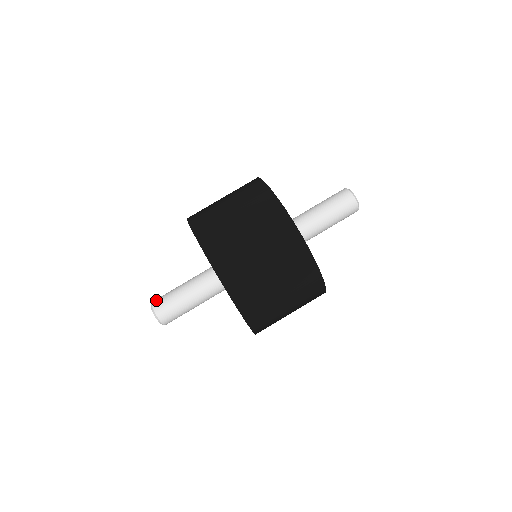
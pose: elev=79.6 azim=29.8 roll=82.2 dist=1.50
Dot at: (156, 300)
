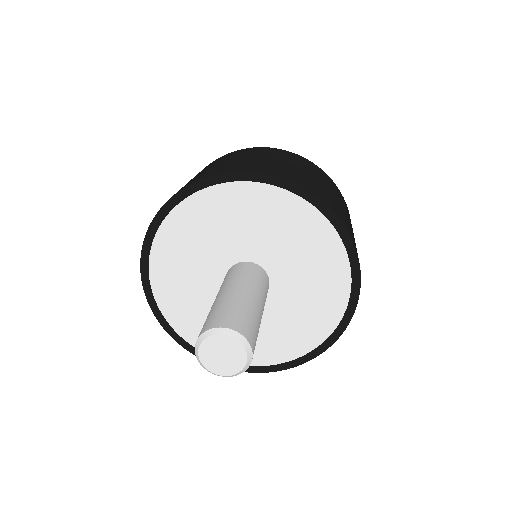
Dot at: occluded
